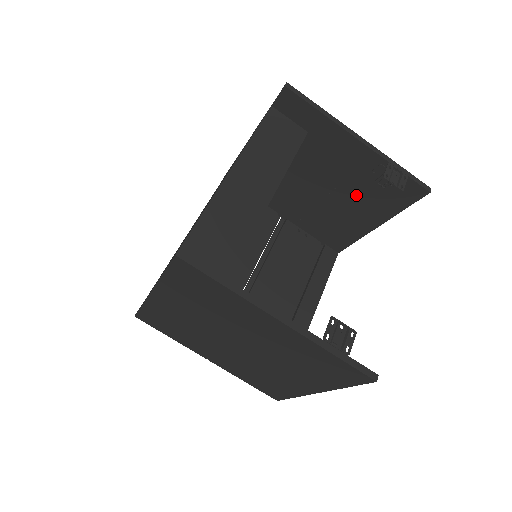
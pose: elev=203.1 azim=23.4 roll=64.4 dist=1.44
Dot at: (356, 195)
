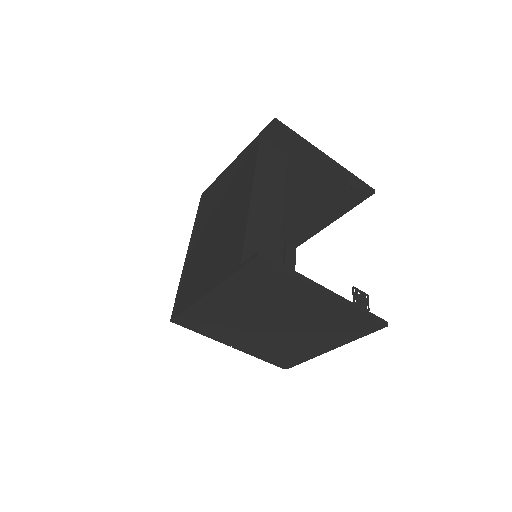
Dot at: (319, 200)
